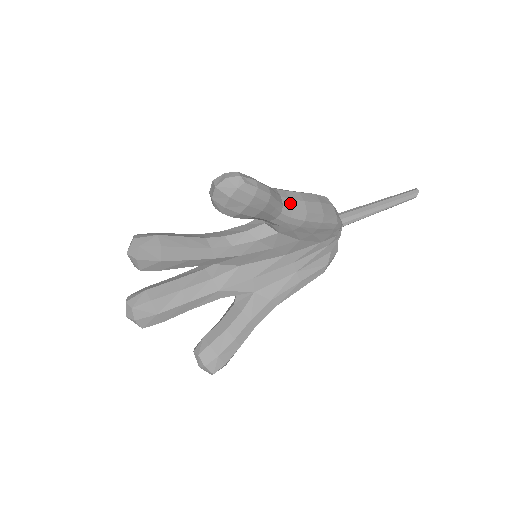
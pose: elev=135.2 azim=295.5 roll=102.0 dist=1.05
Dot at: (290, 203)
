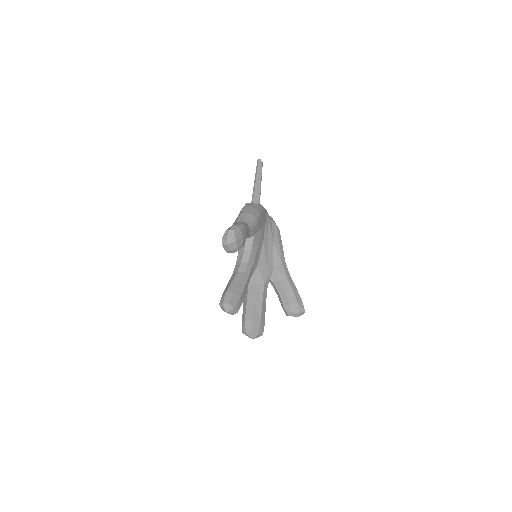
Dot at: (246, 220)
